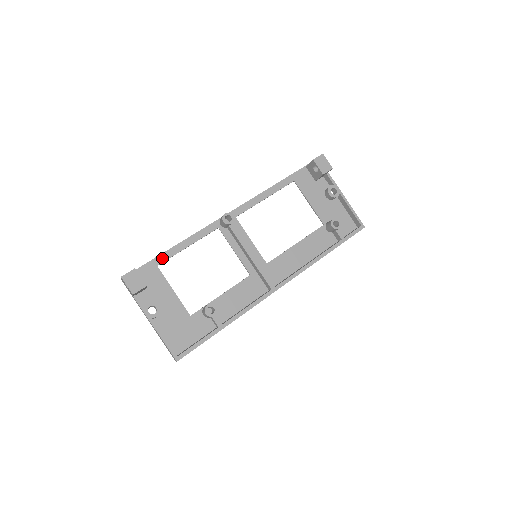
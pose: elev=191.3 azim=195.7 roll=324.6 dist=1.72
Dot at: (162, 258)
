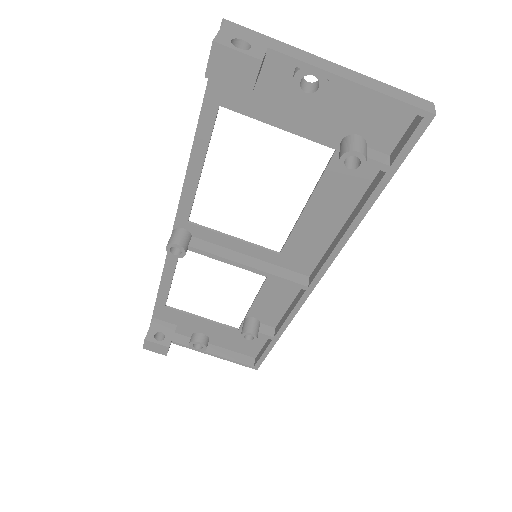
Dot at: (161, 299)
